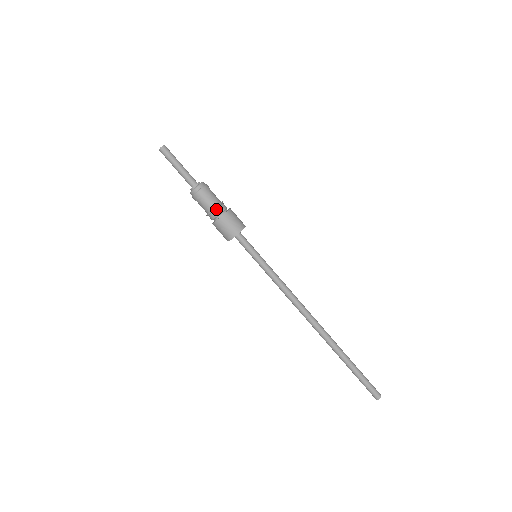
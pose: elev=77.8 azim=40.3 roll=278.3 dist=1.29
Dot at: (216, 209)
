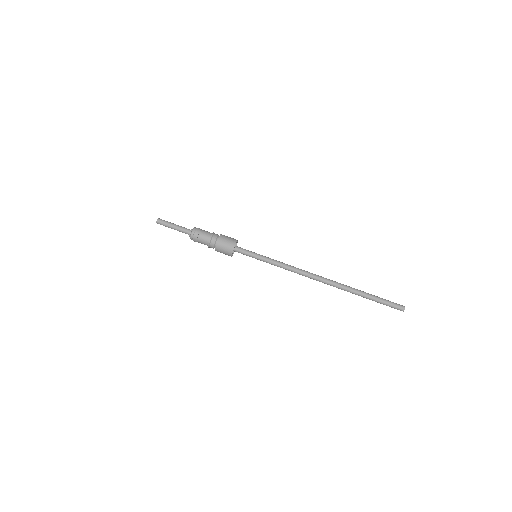
Dot at: (212, 237)
